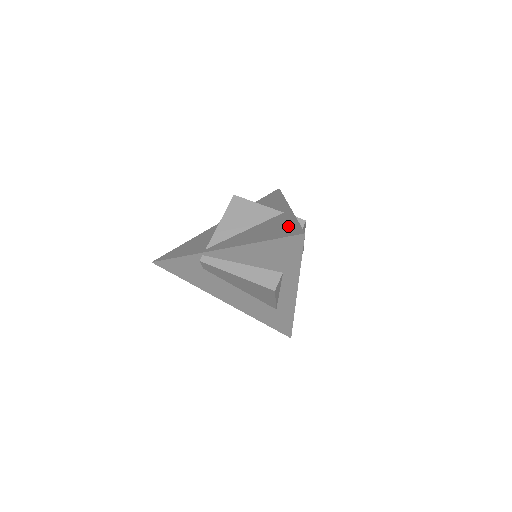
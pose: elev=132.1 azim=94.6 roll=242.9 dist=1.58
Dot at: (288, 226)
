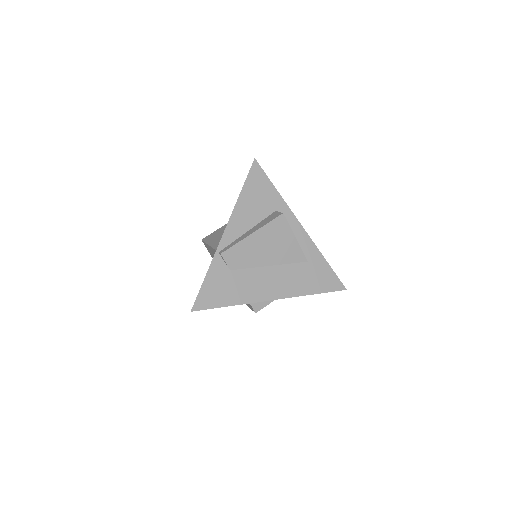
Dot at: occluded
